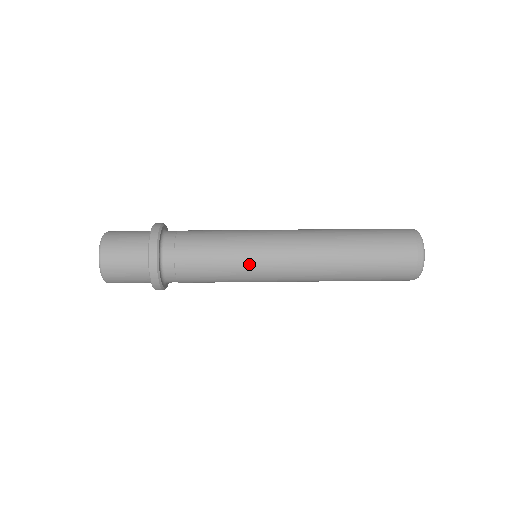
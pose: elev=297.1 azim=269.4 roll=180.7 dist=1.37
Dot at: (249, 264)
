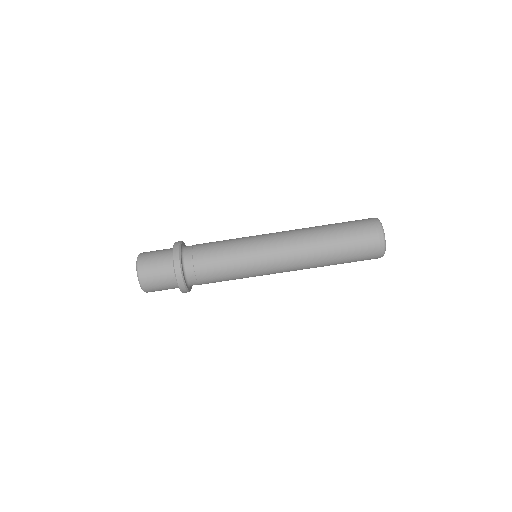
Dot at: (250, 258)
